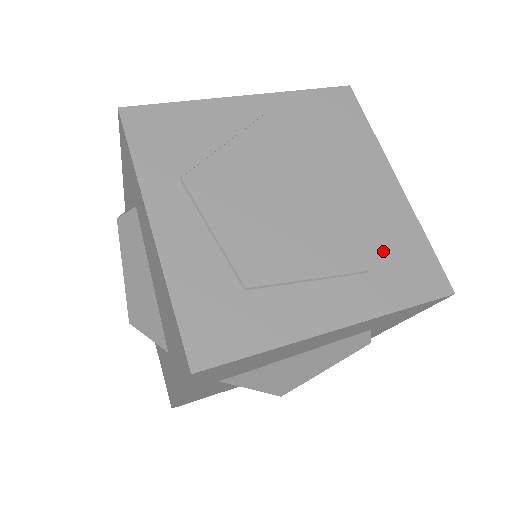
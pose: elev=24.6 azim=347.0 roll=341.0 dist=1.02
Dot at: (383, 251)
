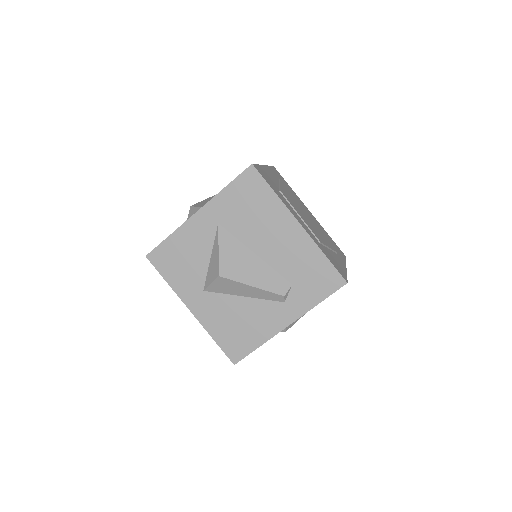
Dot at: (329, 252)
